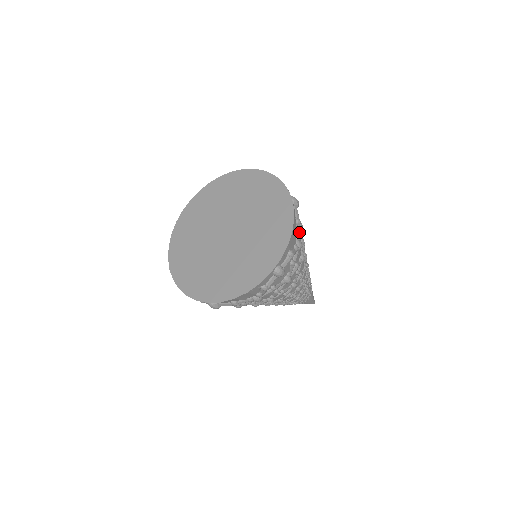
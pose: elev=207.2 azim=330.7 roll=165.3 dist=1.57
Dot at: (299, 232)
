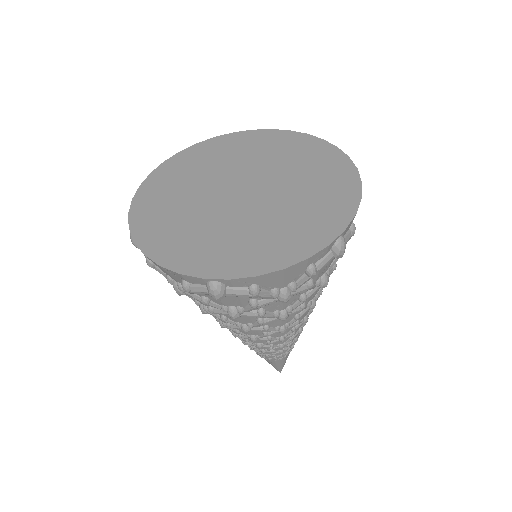
Dot at: (301, 283)
